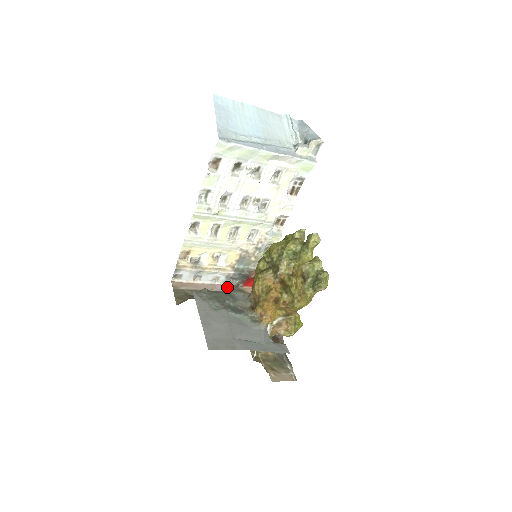
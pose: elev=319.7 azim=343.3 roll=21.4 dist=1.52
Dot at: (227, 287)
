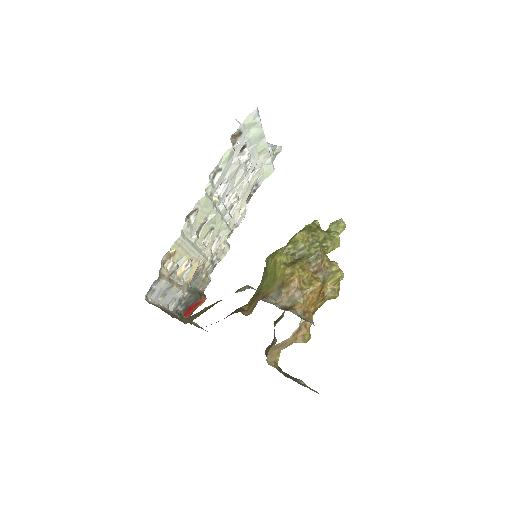
Dot at: occluded
